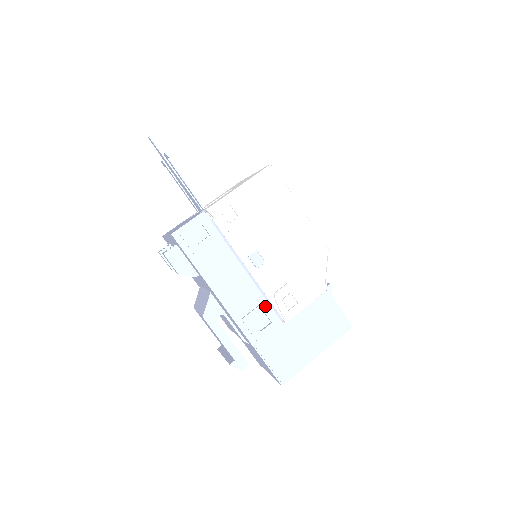
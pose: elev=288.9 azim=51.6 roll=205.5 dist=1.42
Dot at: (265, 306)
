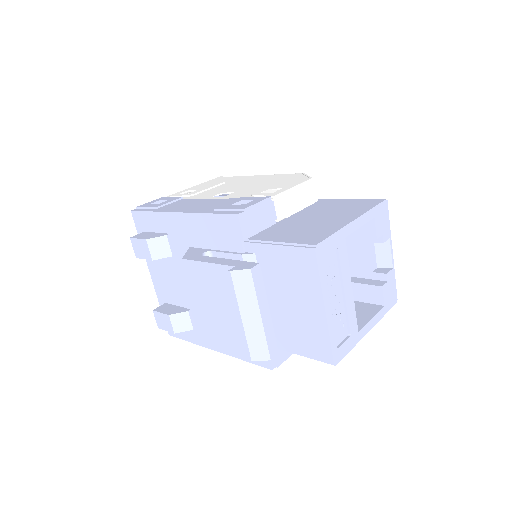
Dot at: (241, 199)
